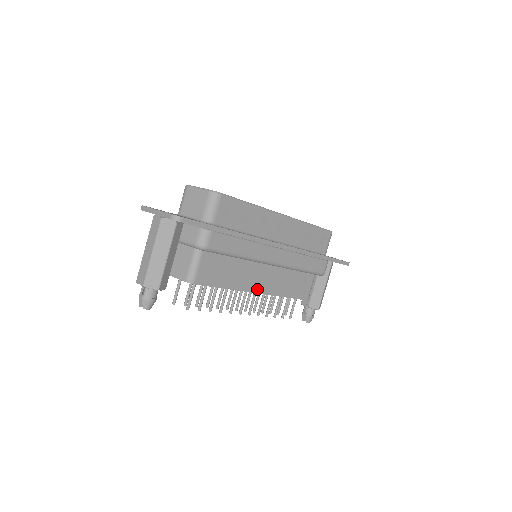
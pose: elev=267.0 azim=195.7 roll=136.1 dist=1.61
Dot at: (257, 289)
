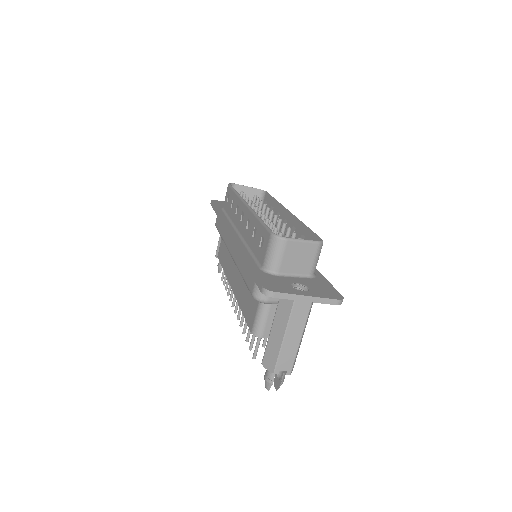
Dot at: occluded
